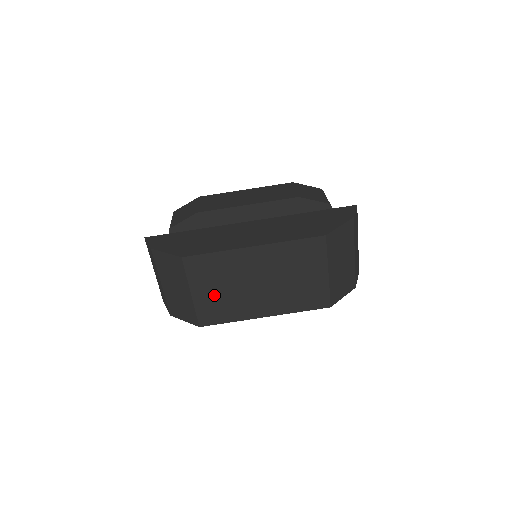
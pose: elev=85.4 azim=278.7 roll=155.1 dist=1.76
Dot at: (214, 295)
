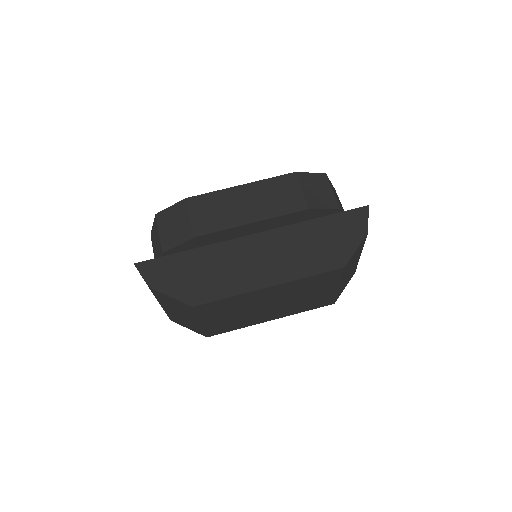
Dot at: (224, 319)
